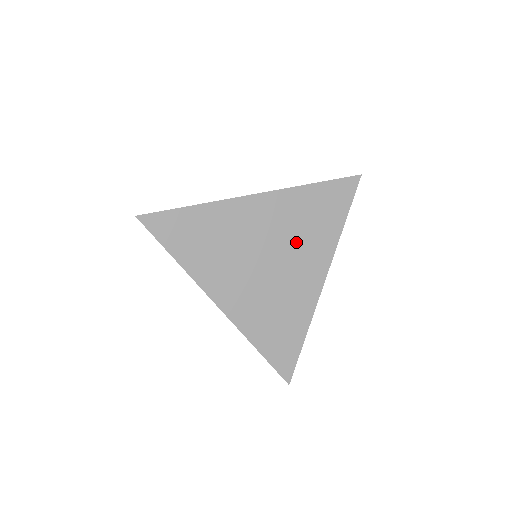
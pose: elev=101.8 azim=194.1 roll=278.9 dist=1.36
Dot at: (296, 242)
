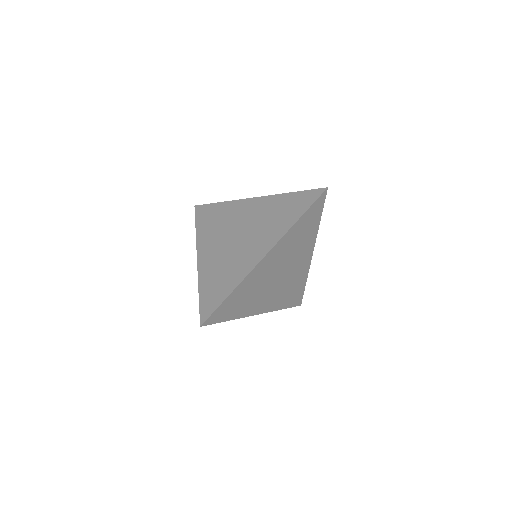
Dot at: (261, 227)
